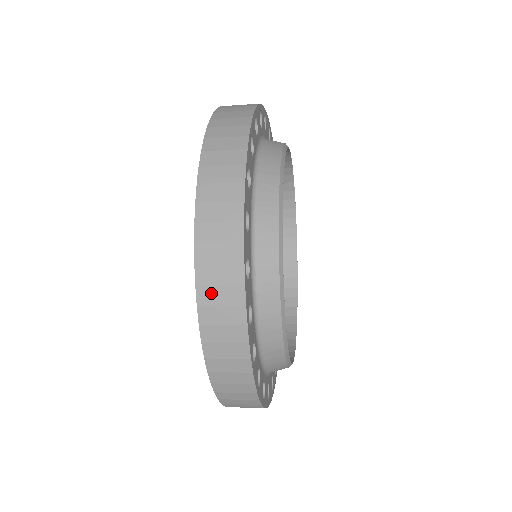
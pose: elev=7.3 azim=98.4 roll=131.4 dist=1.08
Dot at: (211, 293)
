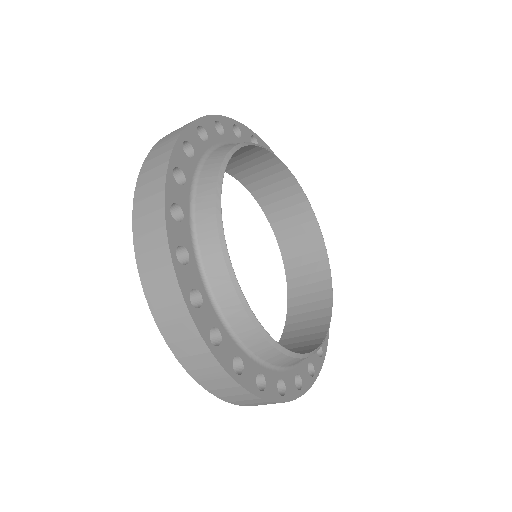
Dot at: (221, 392)
